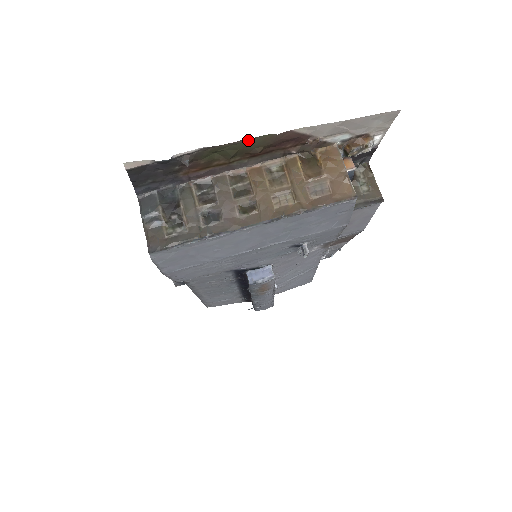
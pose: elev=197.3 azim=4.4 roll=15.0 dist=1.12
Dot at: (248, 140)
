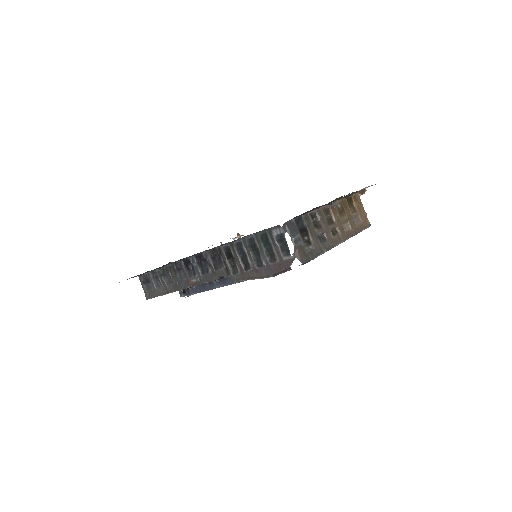
Dot at: occluded
